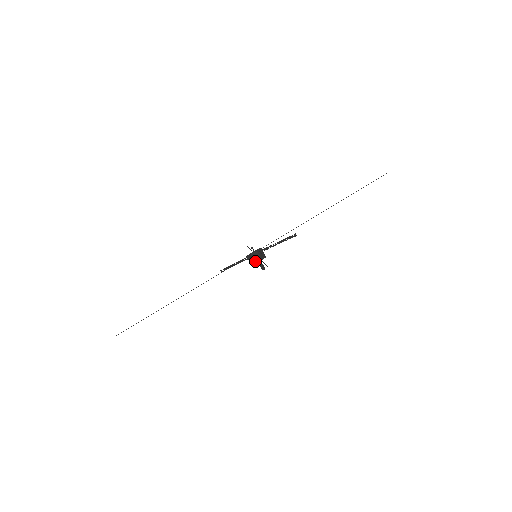
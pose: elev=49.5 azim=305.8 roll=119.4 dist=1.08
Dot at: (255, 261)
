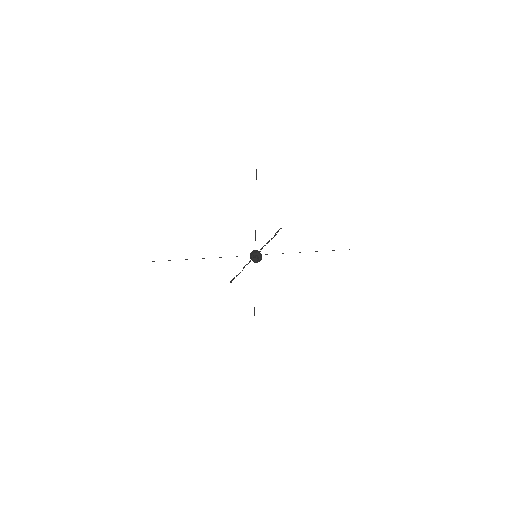
Dot at: (254, 252)
